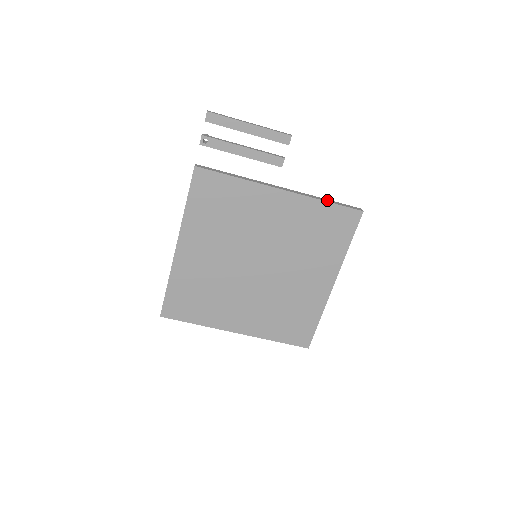
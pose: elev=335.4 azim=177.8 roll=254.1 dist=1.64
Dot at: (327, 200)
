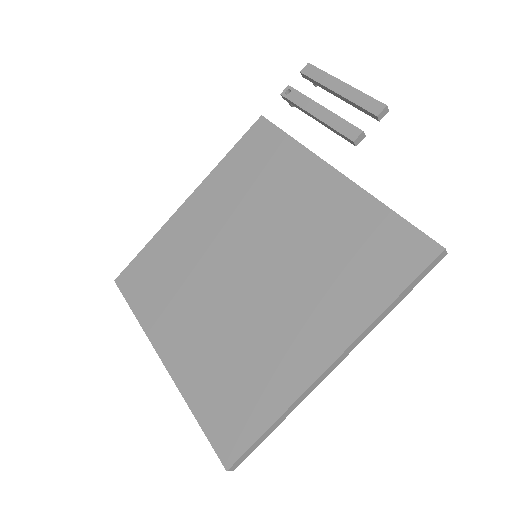
Dot at: (394, 213)
